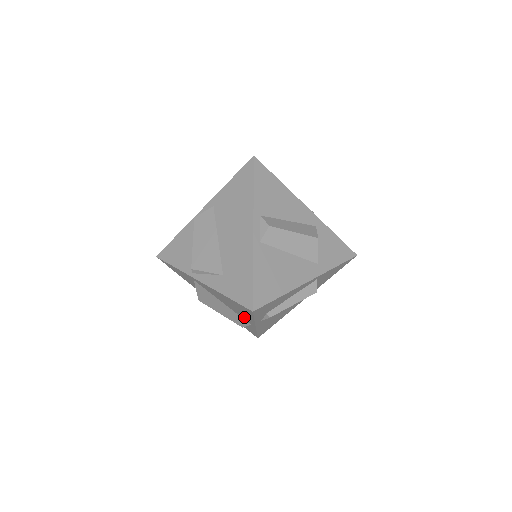
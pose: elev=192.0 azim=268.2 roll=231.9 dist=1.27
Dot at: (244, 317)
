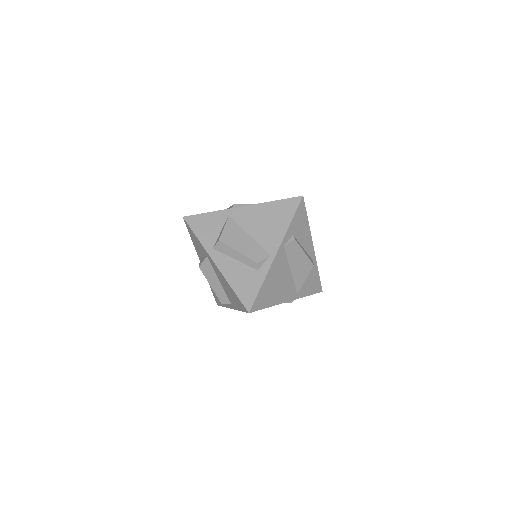
Dot at: (270, 240)
